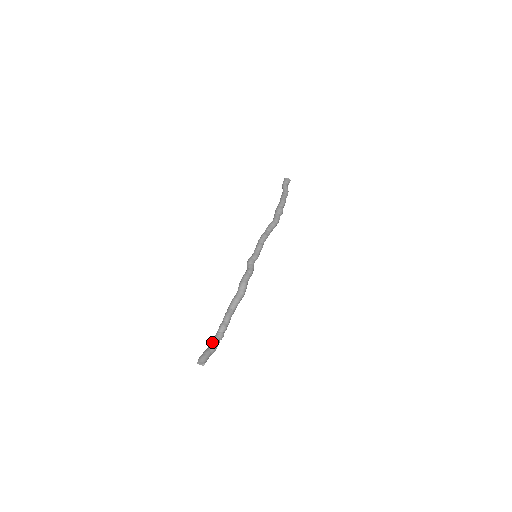
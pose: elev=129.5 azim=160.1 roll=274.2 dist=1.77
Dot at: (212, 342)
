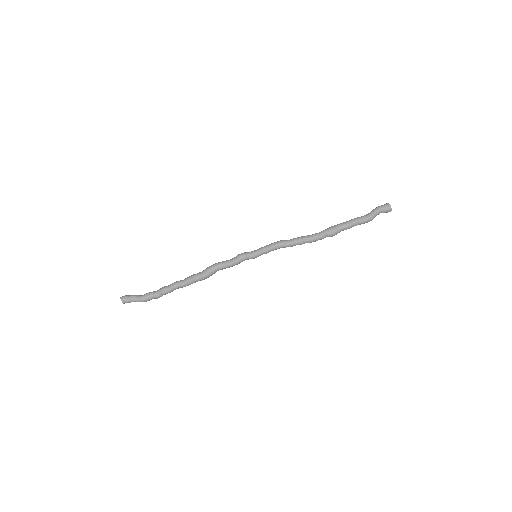
Dot at: occluded
